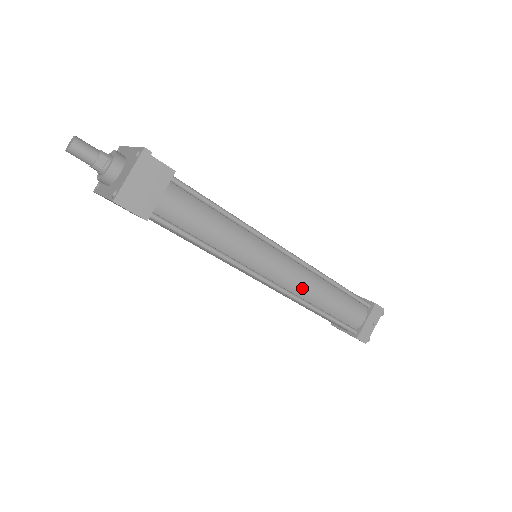
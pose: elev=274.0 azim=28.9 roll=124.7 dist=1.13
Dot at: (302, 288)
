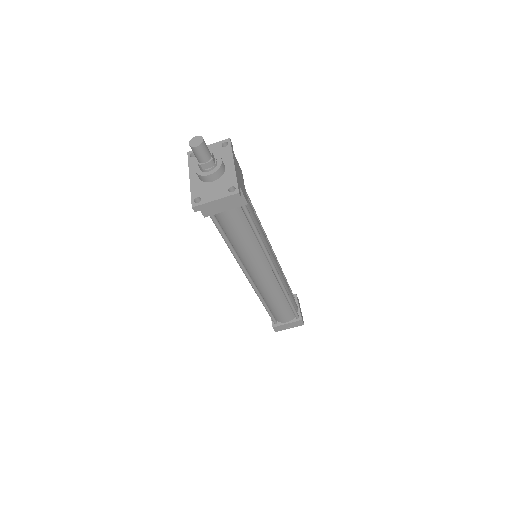
Dot at: (266, 291)
